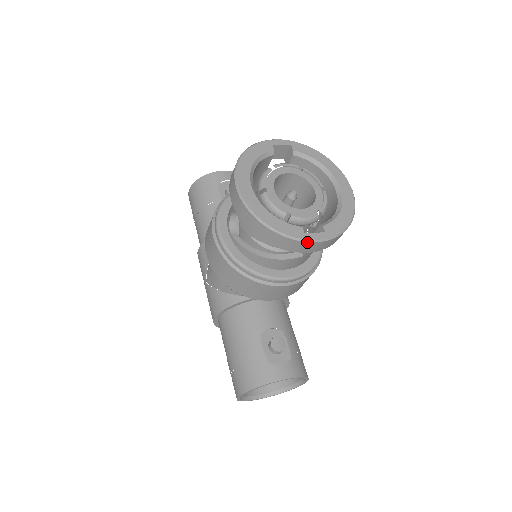
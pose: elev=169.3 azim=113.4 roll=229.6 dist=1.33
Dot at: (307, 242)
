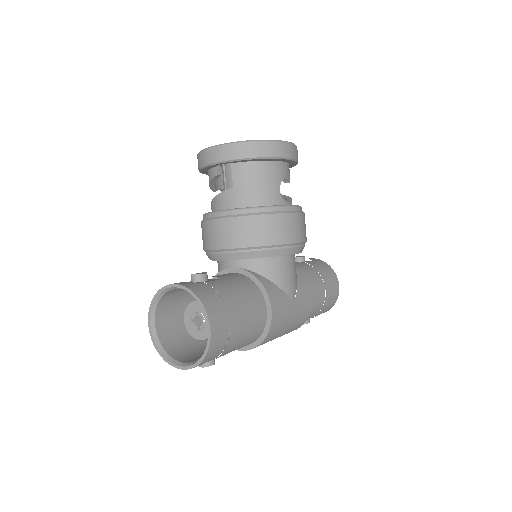
Dot at: (209, 149)
